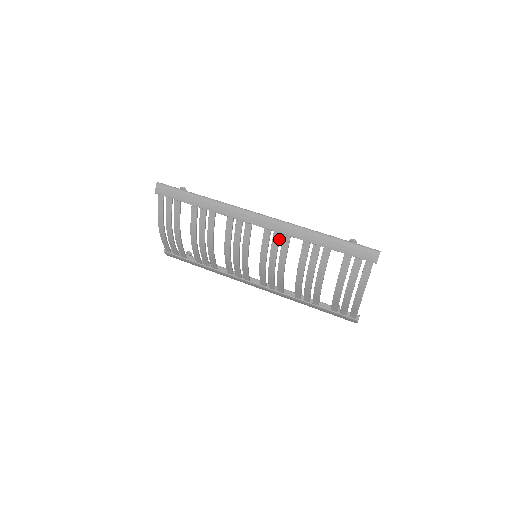
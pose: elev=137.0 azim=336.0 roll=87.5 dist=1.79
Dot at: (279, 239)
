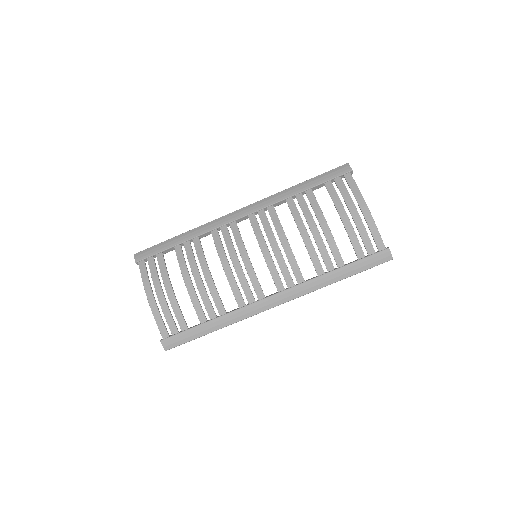
Dot at: (265, 215)
